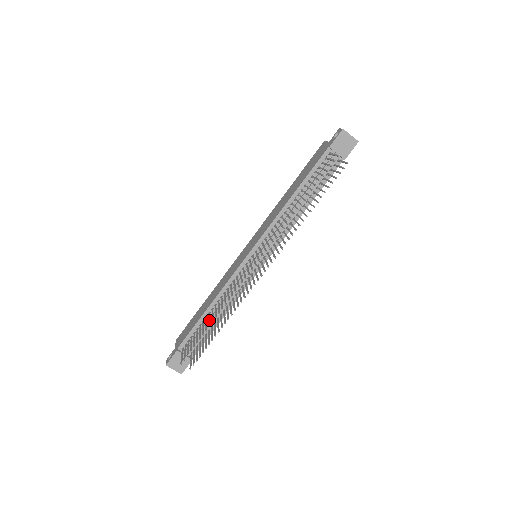
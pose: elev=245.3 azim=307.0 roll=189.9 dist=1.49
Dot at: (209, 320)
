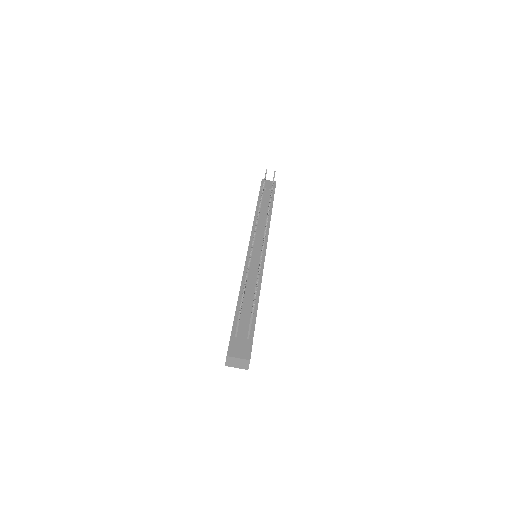
Dot at: occluded
